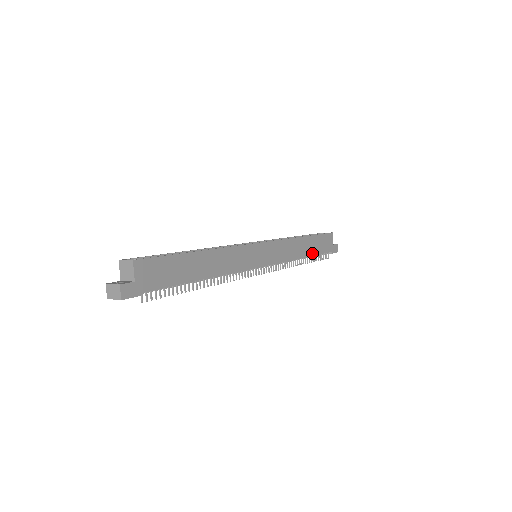
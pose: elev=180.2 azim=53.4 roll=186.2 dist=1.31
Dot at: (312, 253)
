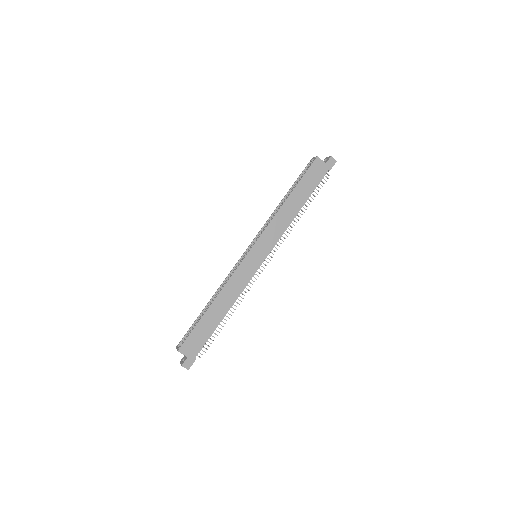
Dot at: (305, 198)
